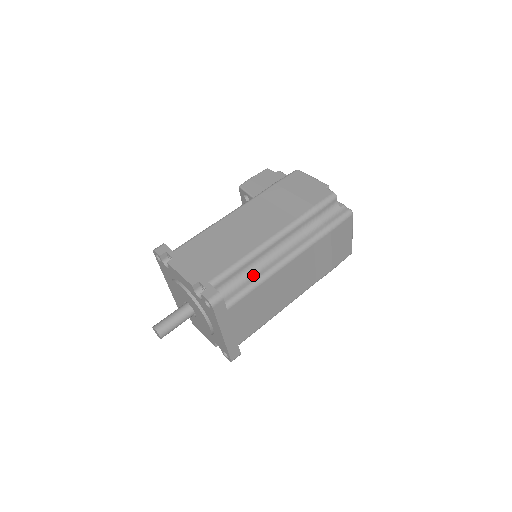
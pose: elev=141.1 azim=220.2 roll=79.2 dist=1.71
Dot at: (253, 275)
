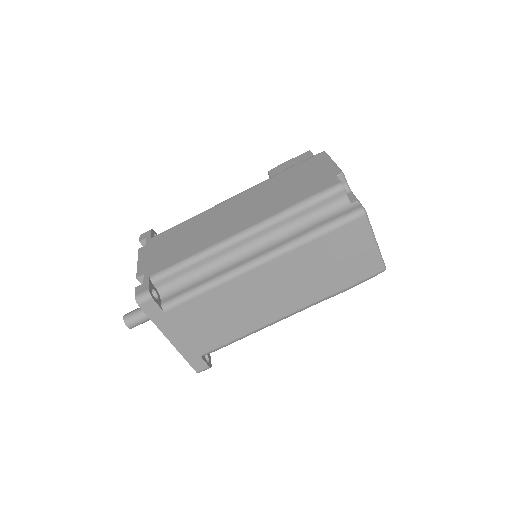
Dot at: (206, 277)
